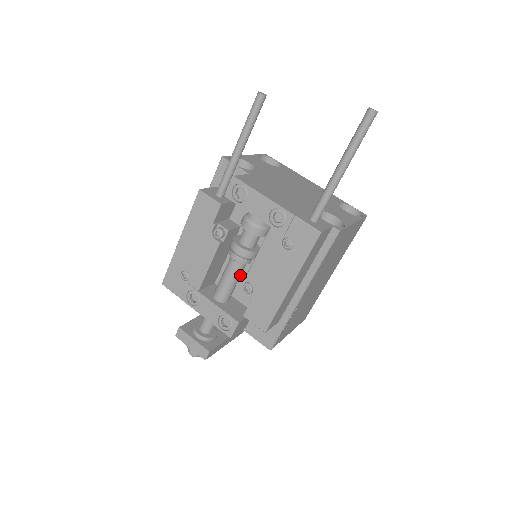
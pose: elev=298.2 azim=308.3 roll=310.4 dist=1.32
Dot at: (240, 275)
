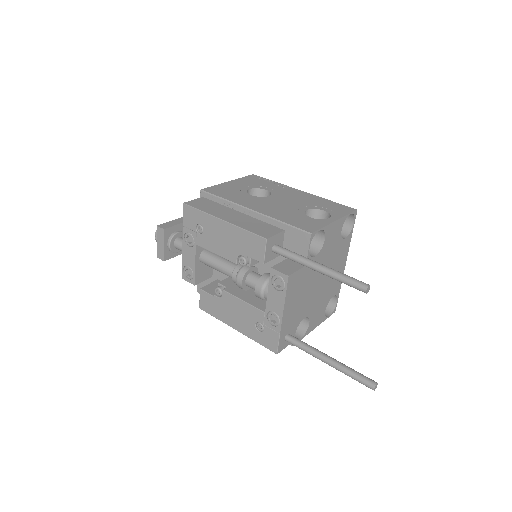
Dot at: occluded
